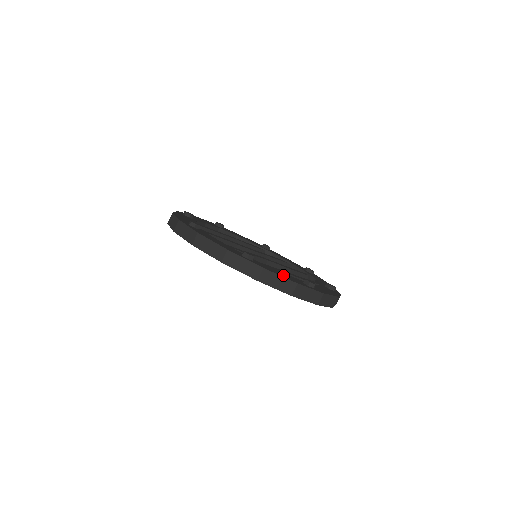
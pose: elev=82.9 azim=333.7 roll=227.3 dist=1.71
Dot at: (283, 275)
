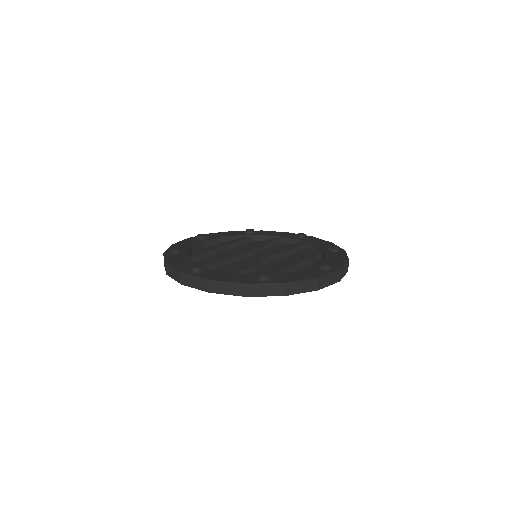
Dot at: (302, 276)
